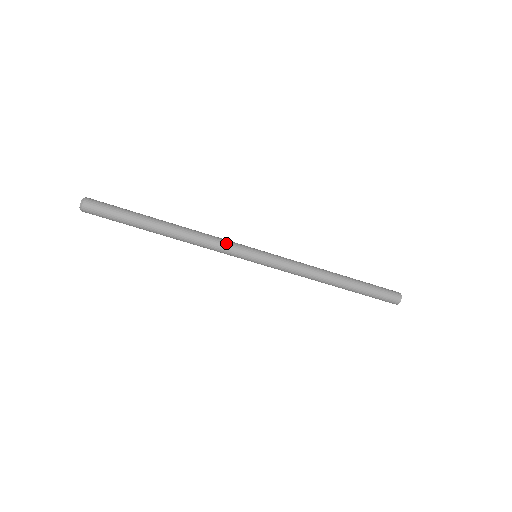
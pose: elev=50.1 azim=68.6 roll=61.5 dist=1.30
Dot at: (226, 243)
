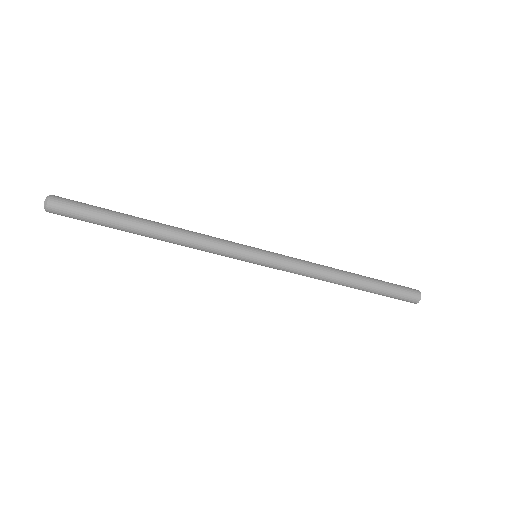
Dot at: (221, 239)
